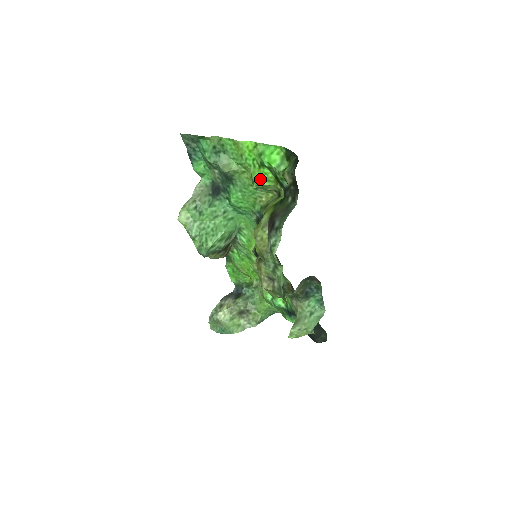
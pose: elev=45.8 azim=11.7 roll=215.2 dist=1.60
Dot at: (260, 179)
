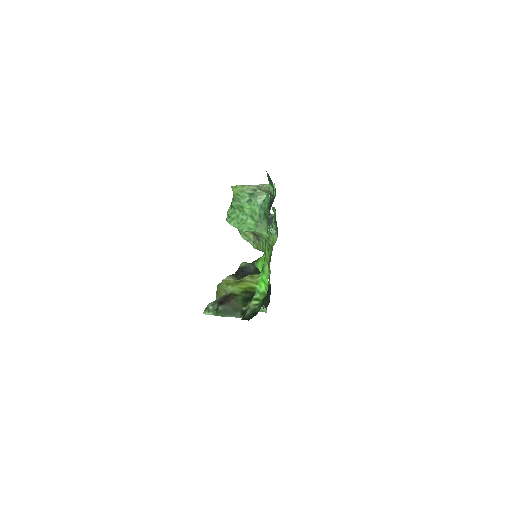
Dot at: (259, 268)
